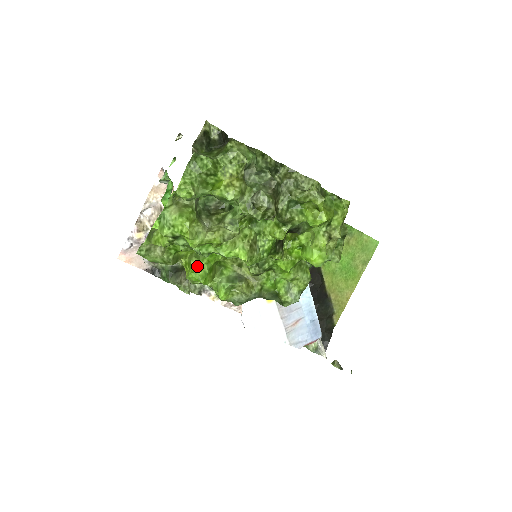
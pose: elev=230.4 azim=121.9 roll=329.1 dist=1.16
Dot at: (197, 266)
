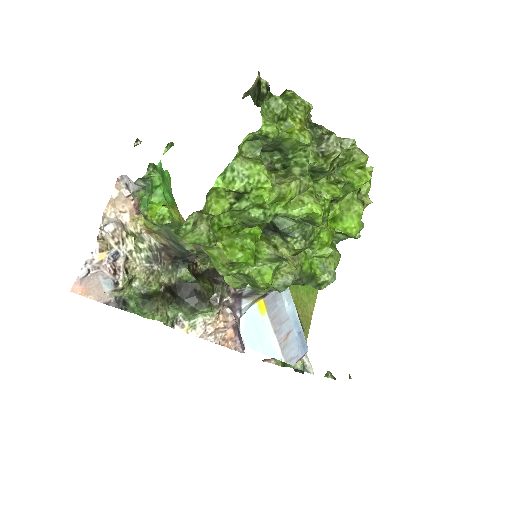
Dot at: (243, 244)
